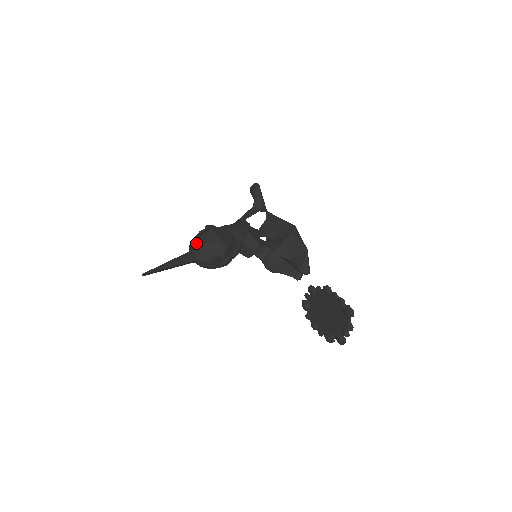
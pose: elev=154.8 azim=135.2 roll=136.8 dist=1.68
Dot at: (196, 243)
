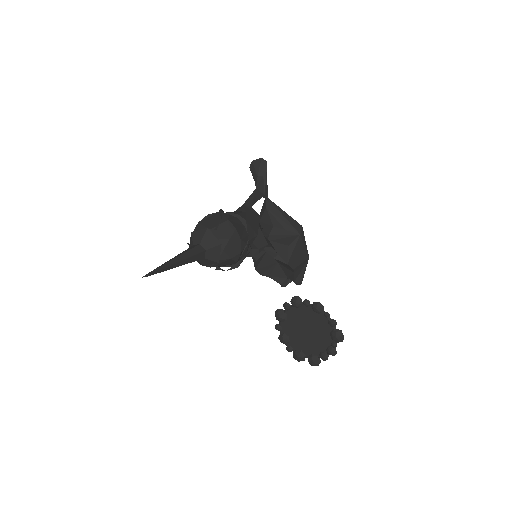
Dot at: (208, 235)
